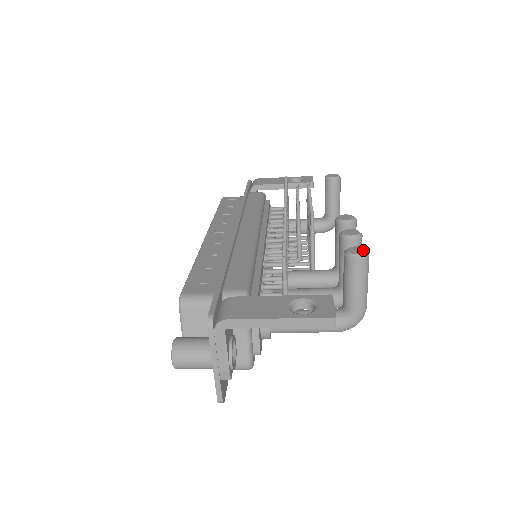
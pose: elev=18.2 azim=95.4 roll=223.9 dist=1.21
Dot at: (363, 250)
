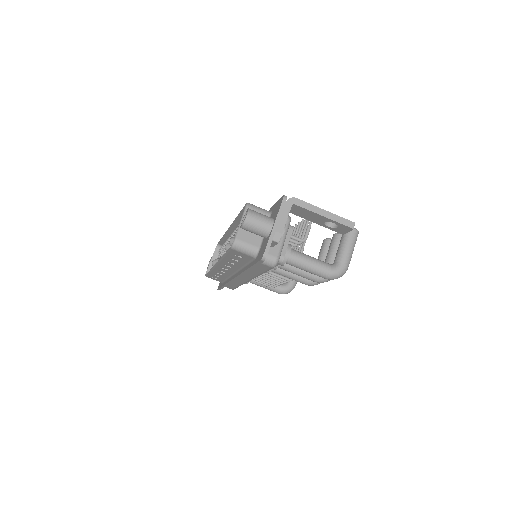
Dot at: occluded
